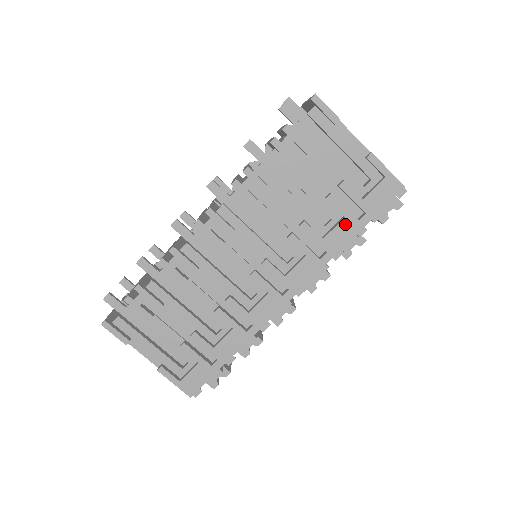
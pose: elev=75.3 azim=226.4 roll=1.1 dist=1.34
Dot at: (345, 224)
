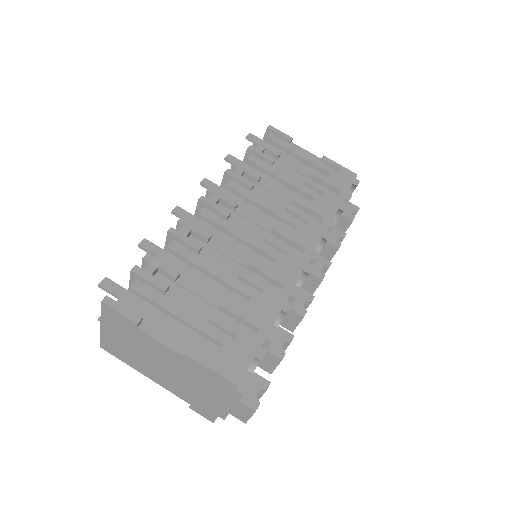
Dot at: (328, 197)
